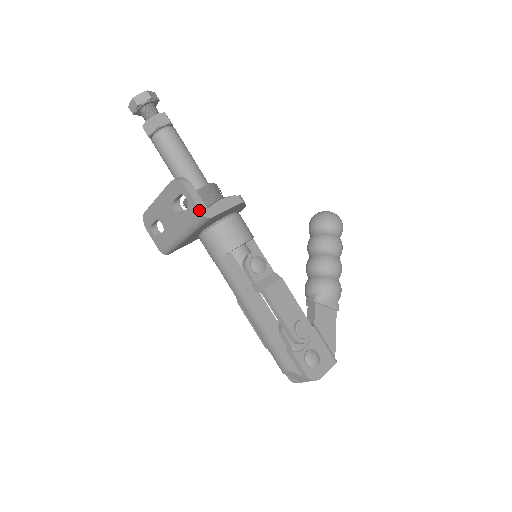
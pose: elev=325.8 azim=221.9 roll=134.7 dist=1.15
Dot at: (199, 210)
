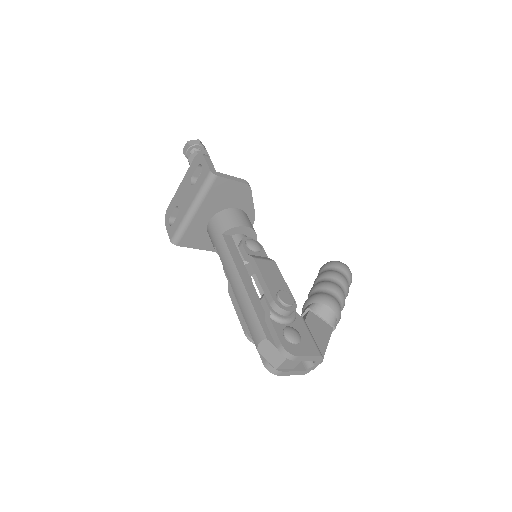
Dot at: (209, 168)
